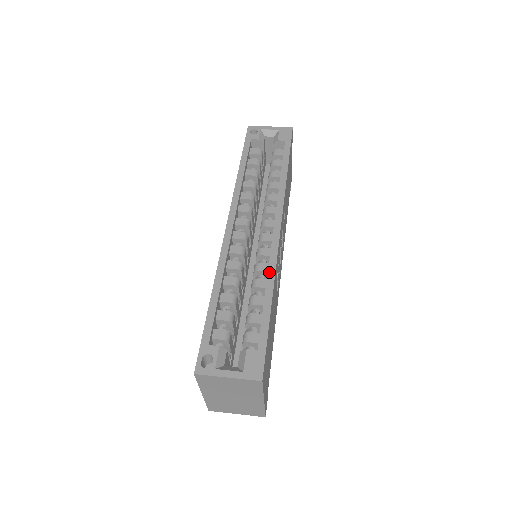
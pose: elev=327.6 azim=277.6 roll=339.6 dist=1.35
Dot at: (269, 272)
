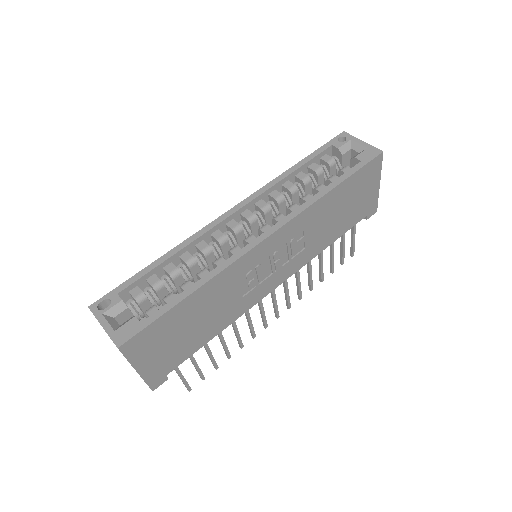
Dot at: (215, 269)
